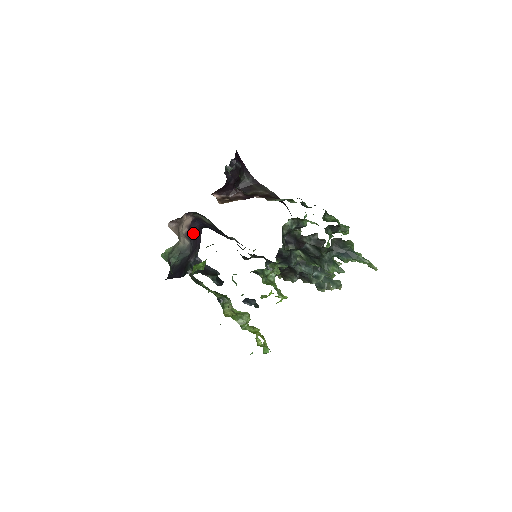
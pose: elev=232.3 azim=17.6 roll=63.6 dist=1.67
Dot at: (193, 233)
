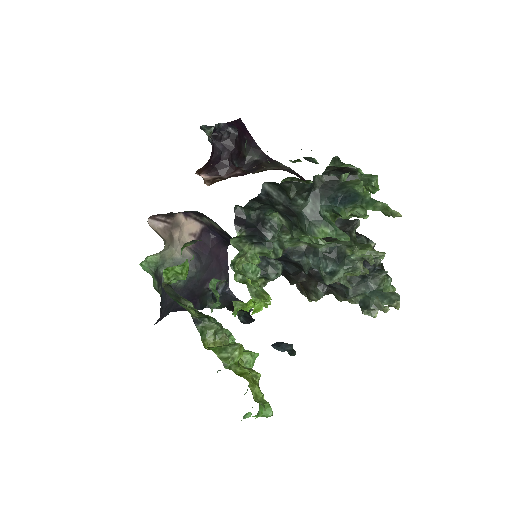
Dot at: (207, 248)
